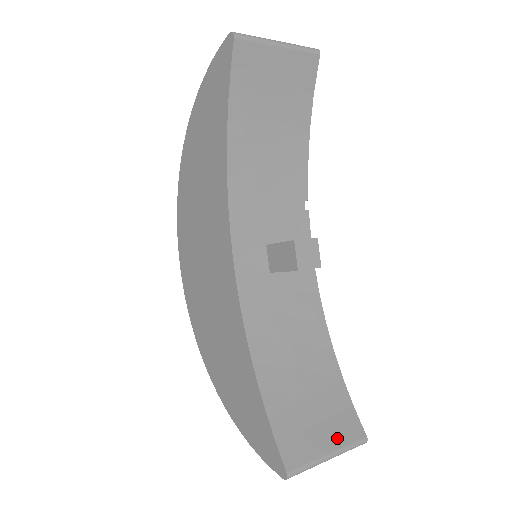
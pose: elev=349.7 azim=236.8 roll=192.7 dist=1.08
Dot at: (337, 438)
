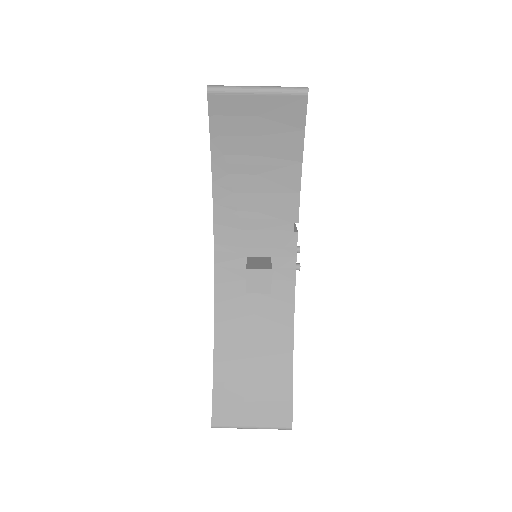
Dot at: (264, 417)
